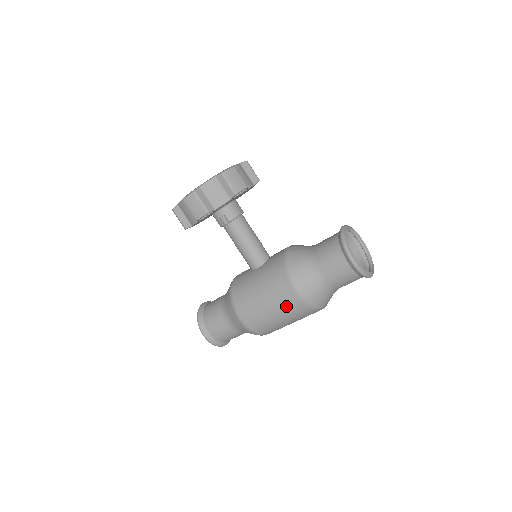
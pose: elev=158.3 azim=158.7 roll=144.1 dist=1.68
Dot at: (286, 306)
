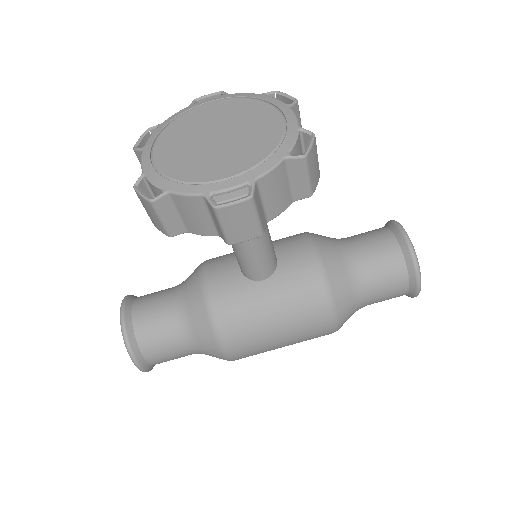
Dot at: (307, 338)
